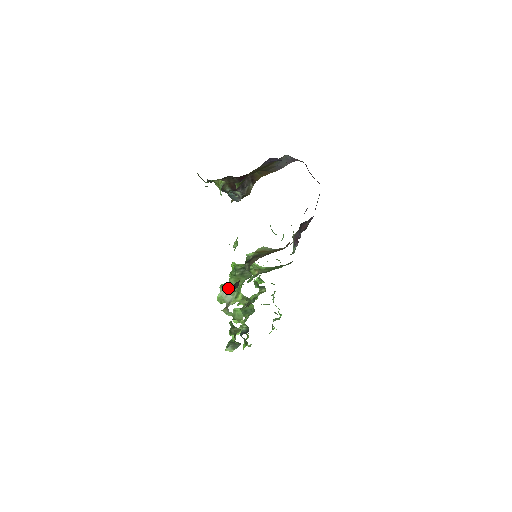
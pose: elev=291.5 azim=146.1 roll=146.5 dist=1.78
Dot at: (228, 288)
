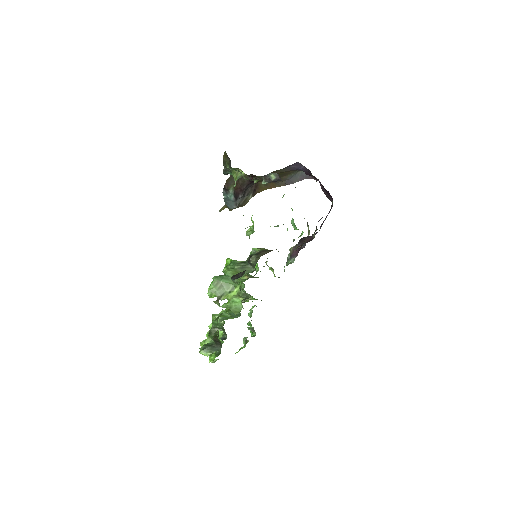
Dot at: (223, 280)
